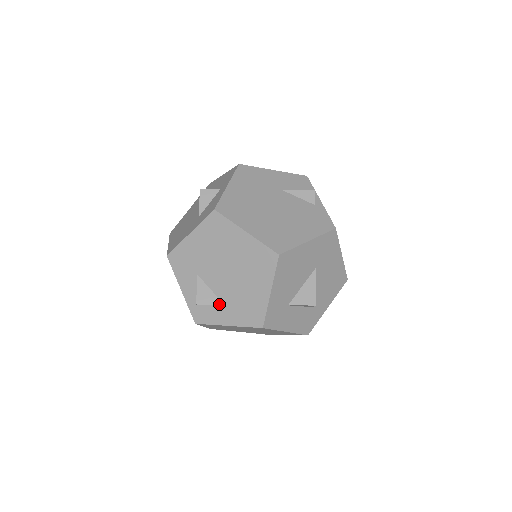
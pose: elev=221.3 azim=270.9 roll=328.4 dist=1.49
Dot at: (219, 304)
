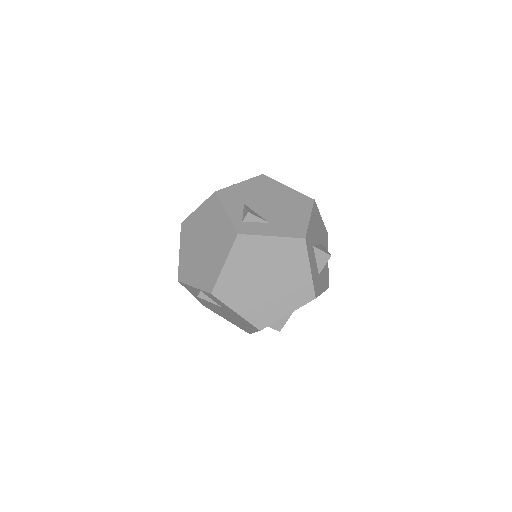
Dot at: (265, 220)
